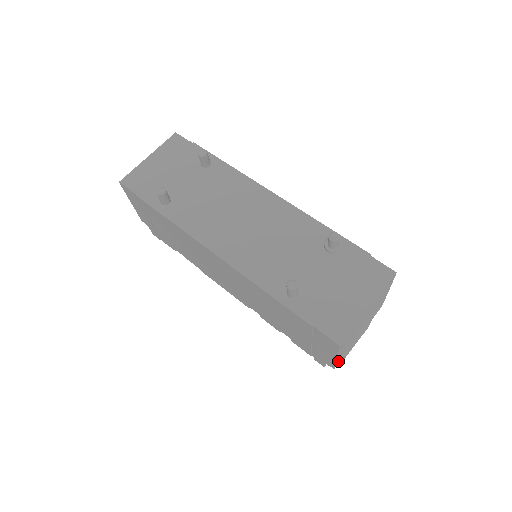
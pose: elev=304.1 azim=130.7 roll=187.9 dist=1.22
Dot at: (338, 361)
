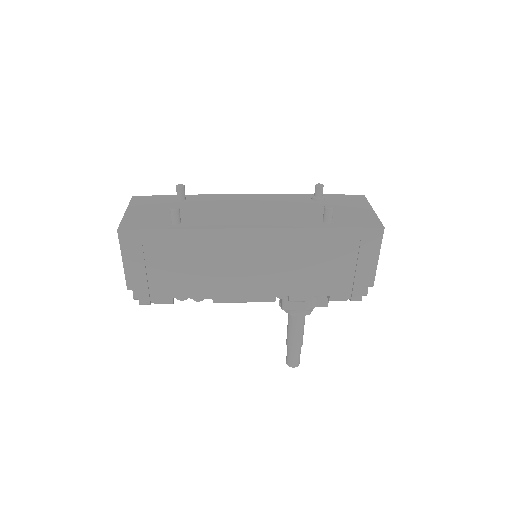
Dot at: (373, 276)
